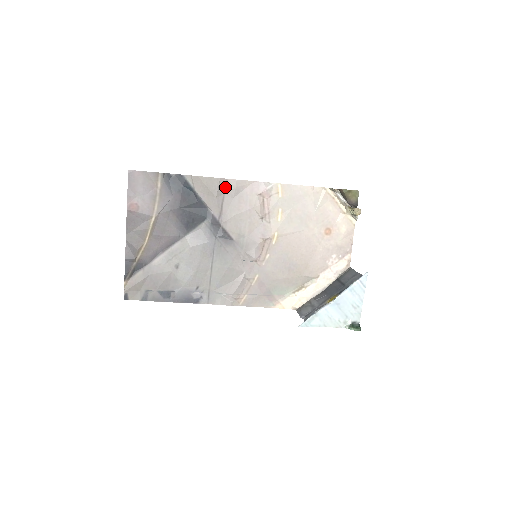
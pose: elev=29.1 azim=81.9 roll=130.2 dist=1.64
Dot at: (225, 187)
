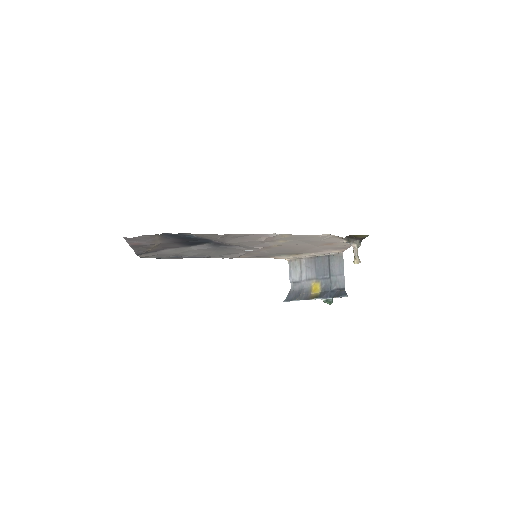
Dot at: (227, 235)
